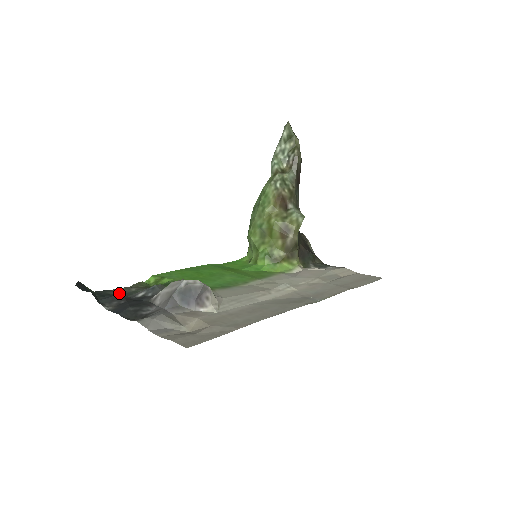
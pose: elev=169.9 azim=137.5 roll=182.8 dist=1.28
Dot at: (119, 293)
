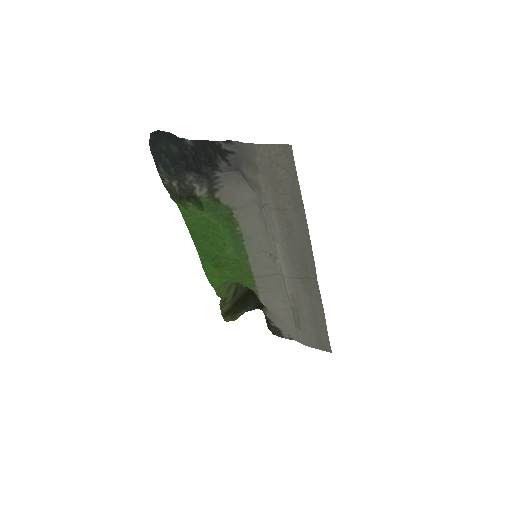
Dot at: (166, 172)
